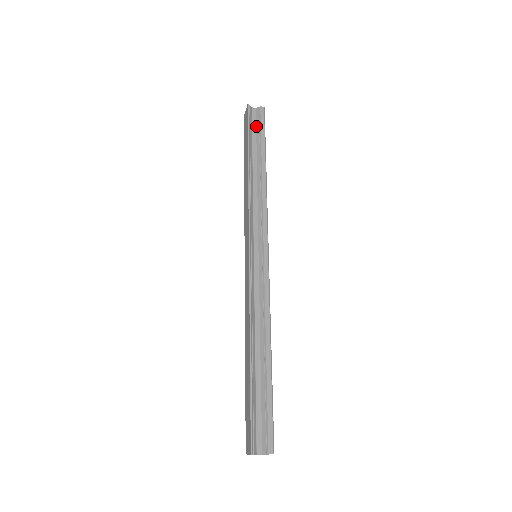
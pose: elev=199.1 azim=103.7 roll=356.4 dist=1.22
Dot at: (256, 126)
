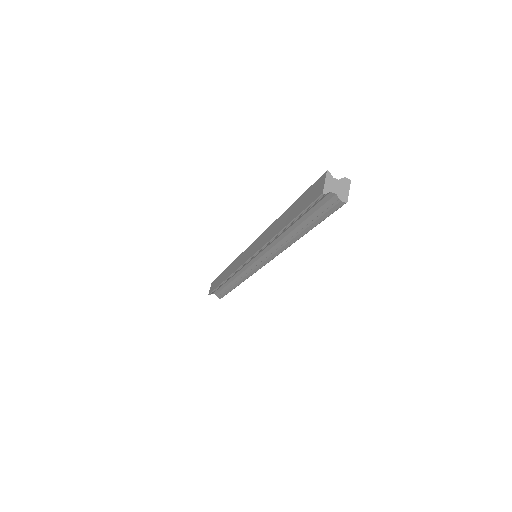
Dot at: occluded
